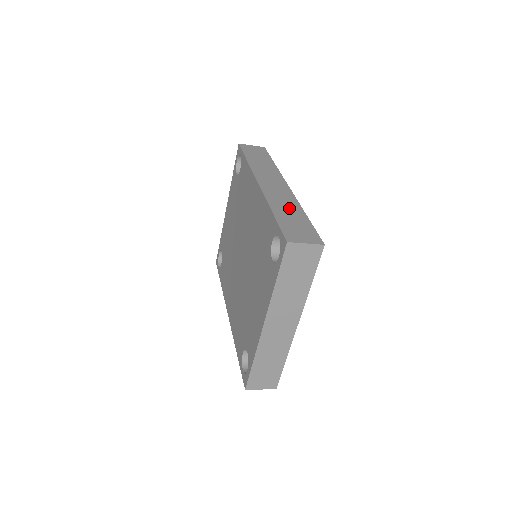
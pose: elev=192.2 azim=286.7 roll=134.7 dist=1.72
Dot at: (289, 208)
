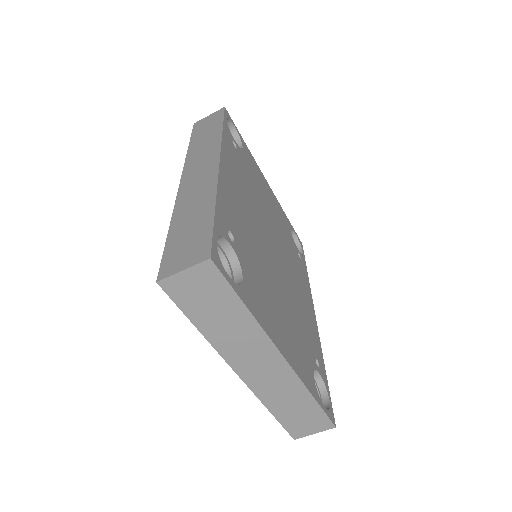
Dot at: (196, 206)
